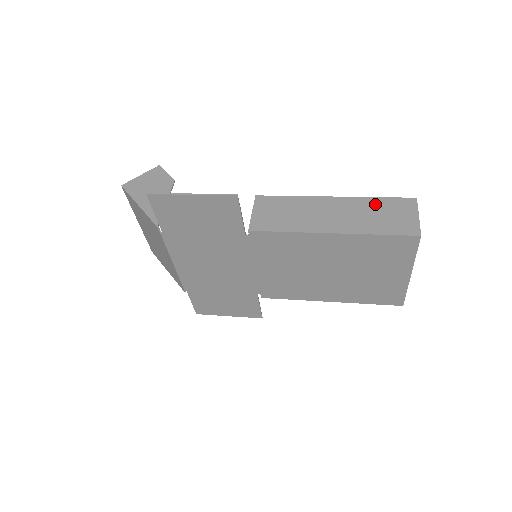
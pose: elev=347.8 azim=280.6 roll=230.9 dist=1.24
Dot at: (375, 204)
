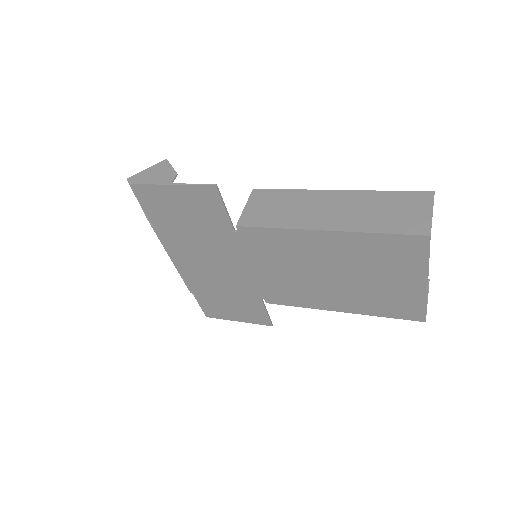
Dot at: (382, 198)
